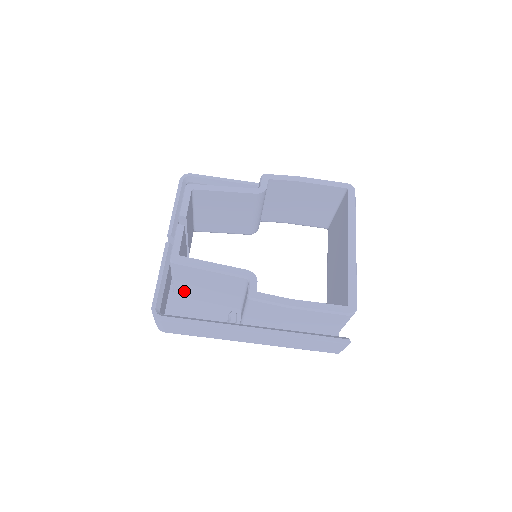
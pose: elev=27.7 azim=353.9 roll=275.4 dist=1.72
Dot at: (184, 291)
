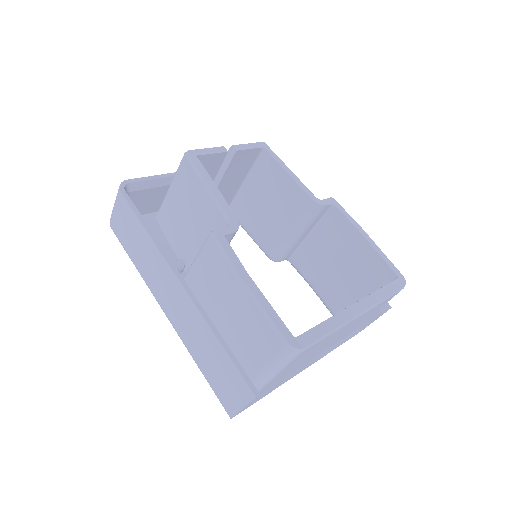
Dot at: (166, 215)
